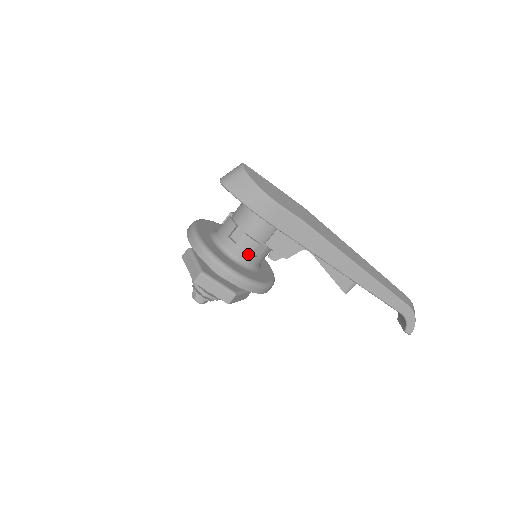
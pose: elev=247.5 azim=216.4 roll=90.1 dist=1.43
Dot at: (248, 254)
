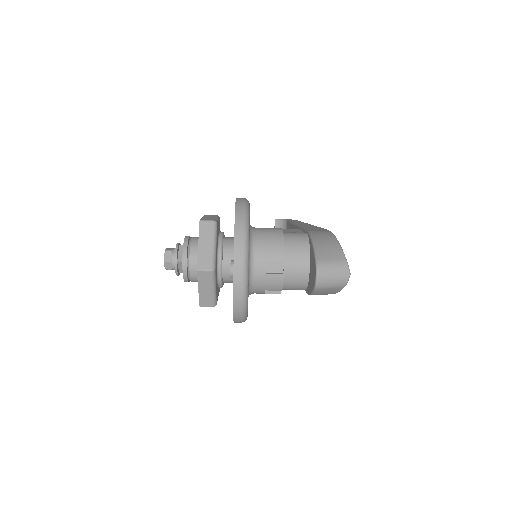
Dot at: occluded
